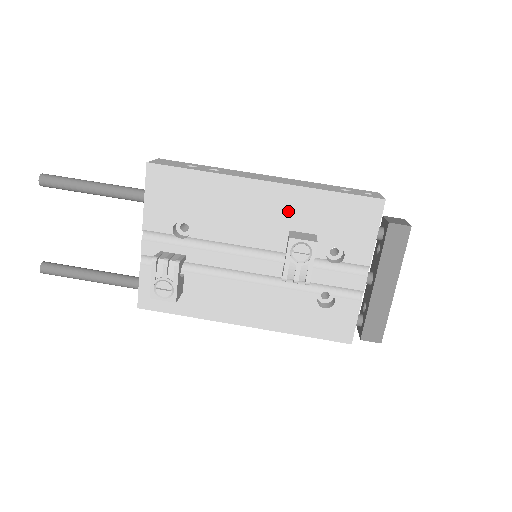
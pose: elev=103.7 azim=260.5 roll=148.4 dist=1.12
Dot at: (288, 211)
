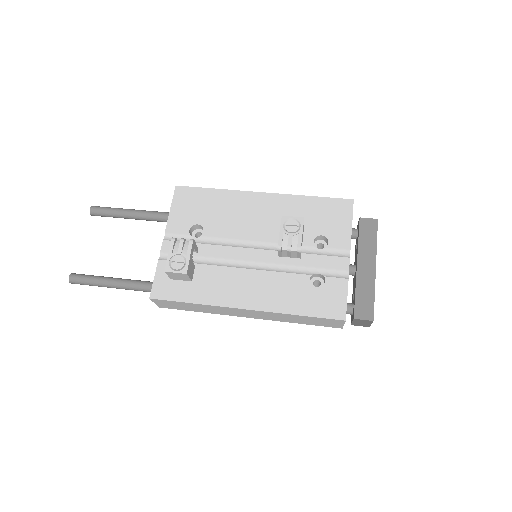
Dot at: (281, 212)
